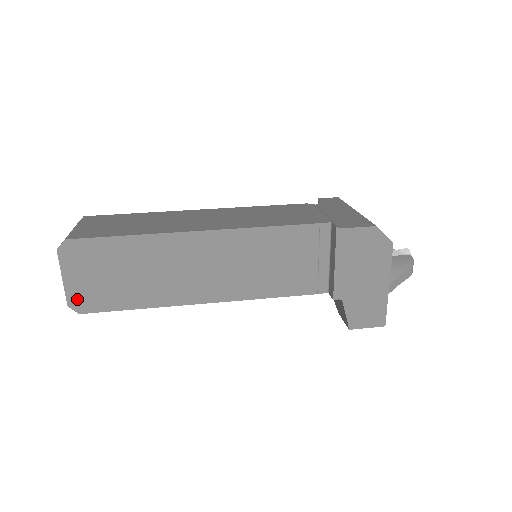
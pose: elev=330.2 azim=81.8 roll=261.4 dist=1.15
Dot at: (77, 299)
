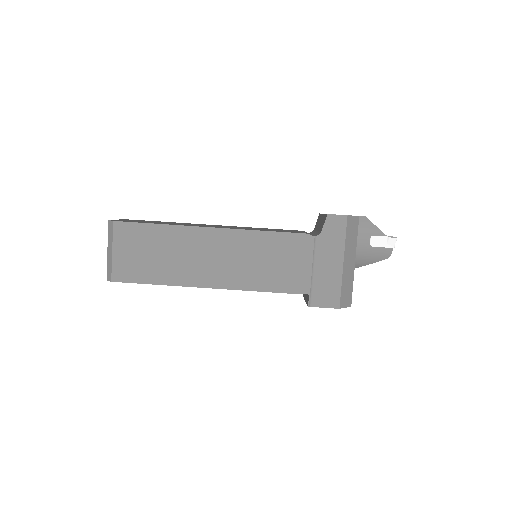
Dot at: occluded
